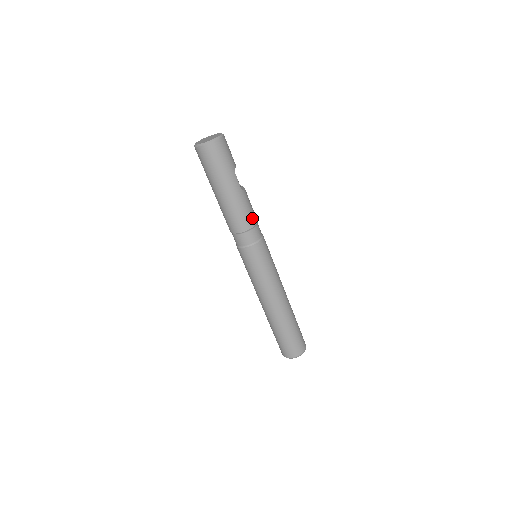
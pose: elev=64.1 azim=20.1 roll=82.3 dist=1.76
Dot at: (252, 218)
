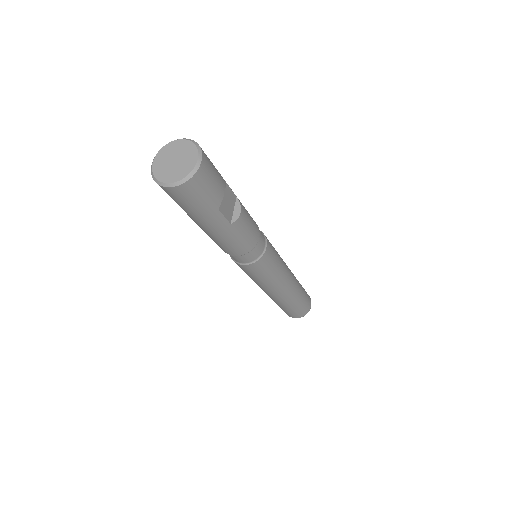
Dot at: (247, 245)
